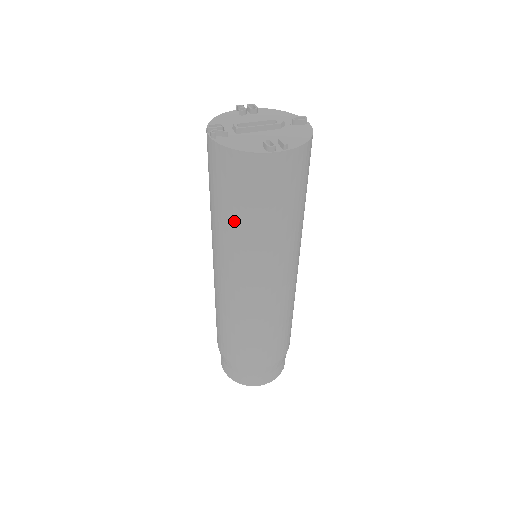
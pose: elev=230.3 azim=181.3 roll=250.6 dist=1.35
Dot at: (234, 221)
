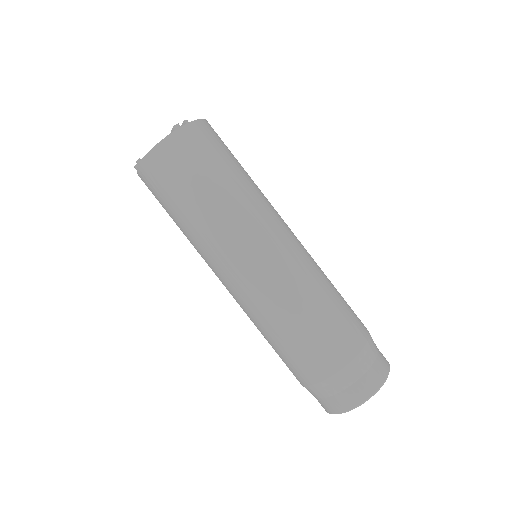
Dot at: (198, 205)
